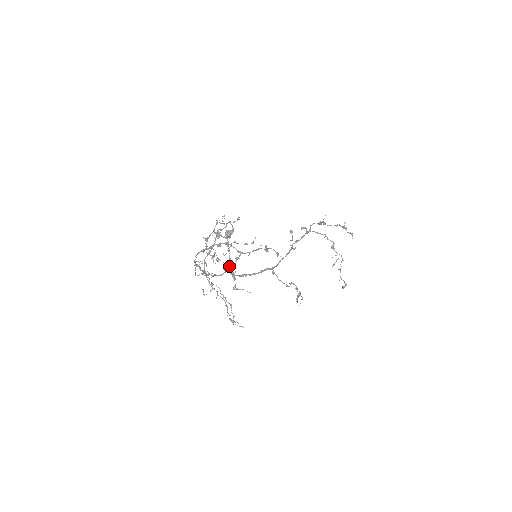
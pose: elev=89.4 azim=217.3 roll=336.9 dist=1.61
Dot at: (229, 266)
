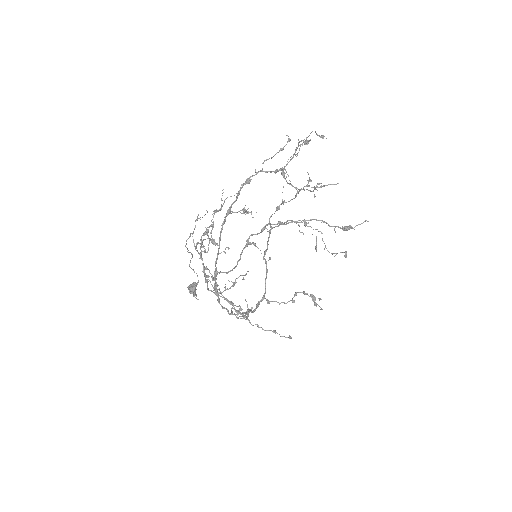
Dot at: occluded
